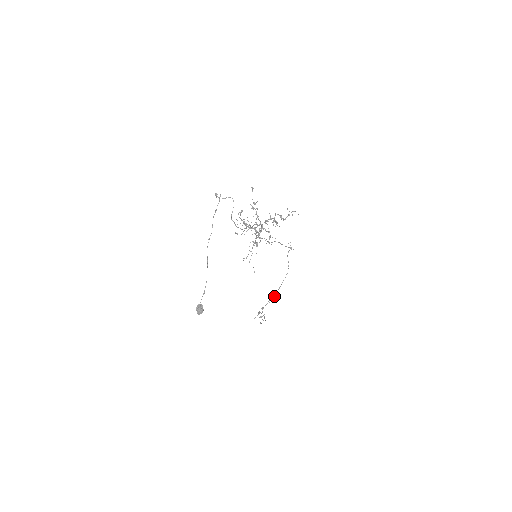
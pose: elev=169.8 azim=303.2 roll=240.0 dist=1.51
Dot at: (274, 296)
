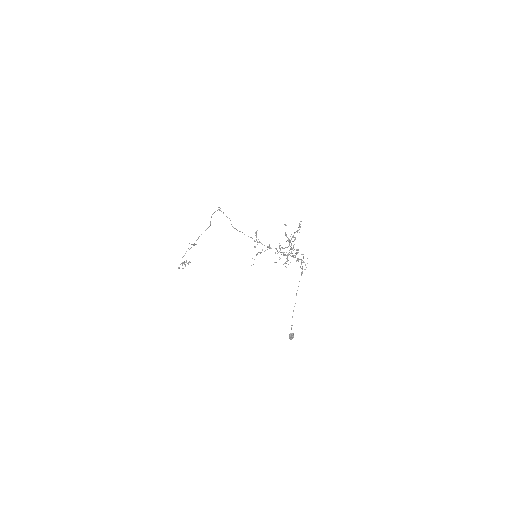
Dot at: (193, 245)
